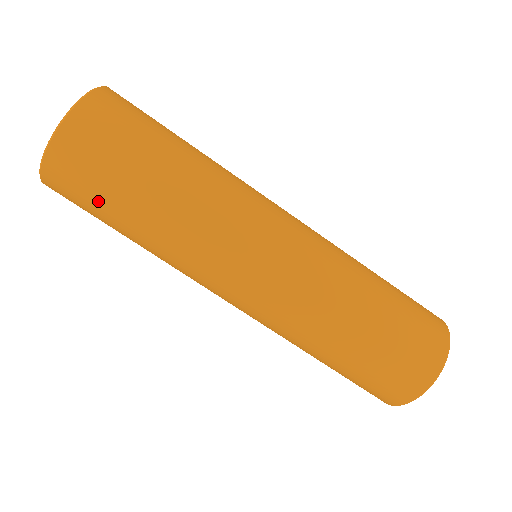
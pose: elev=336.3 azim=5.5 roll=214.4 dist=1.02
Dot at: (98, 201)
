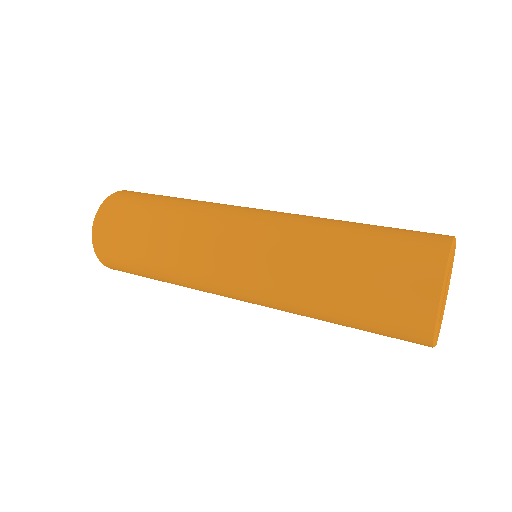
Dot at: occluded
